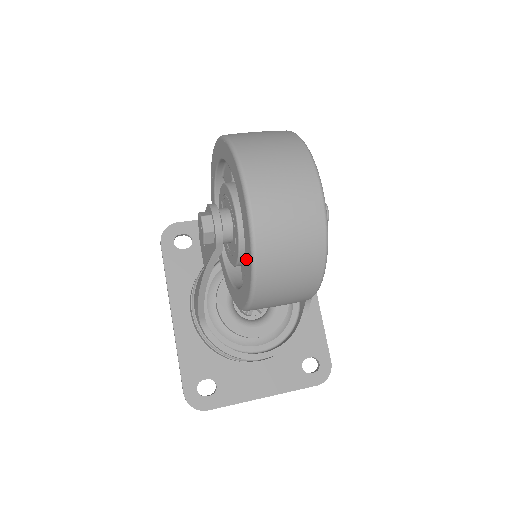
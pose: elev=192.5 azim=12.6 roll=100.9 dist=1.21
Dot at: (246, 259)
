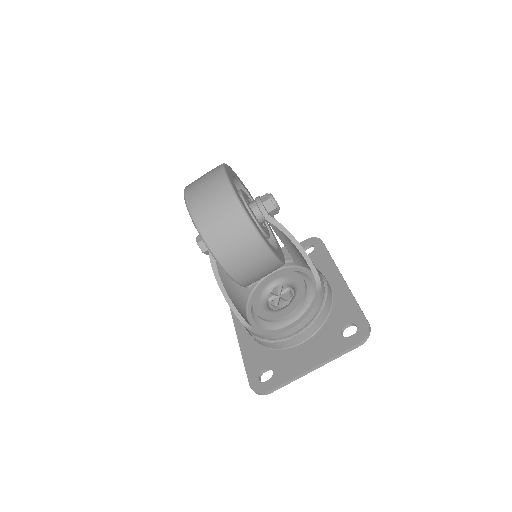
Dot at: occluded
